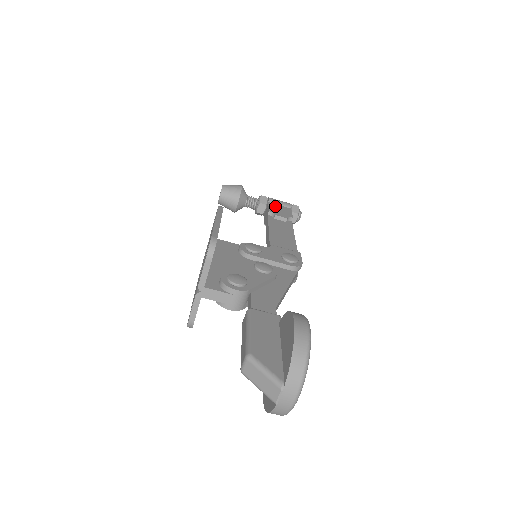
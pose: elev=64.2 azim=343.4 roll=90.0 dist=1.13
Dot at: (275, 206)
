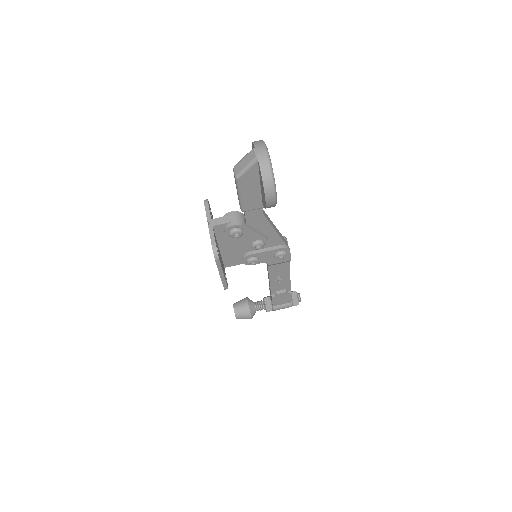
Dot at: occluded
